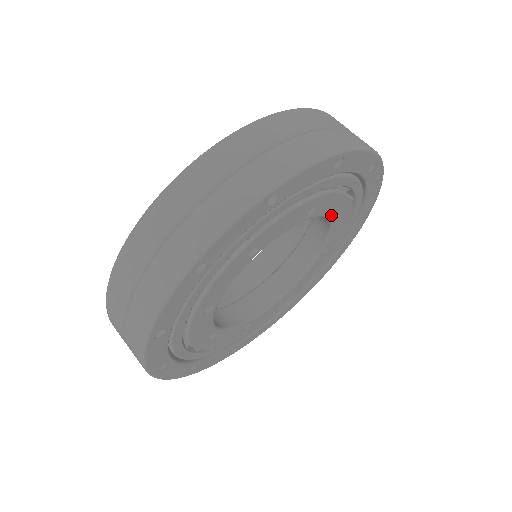
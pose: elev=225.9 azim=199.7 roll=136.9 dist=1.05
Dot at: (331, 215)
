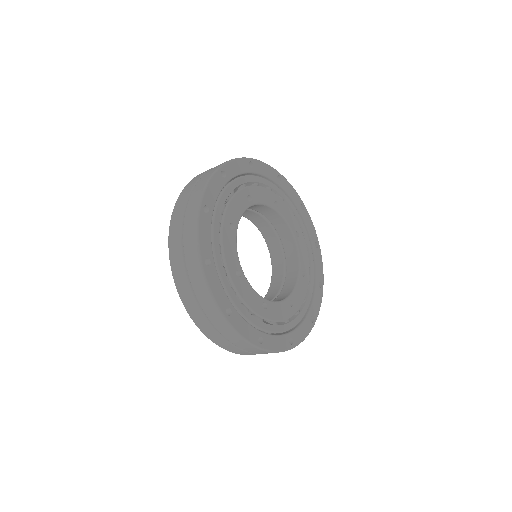
Dot at: (245, 207)
